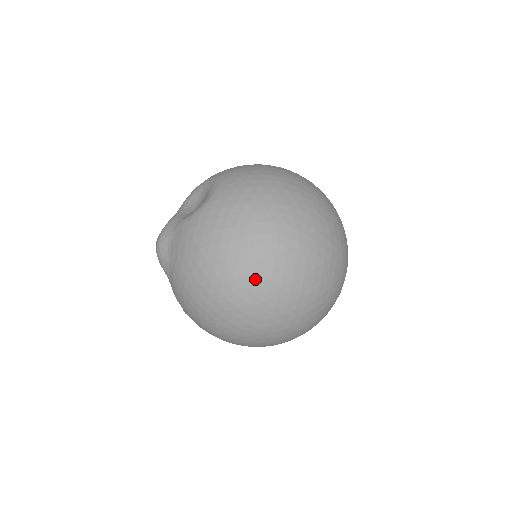
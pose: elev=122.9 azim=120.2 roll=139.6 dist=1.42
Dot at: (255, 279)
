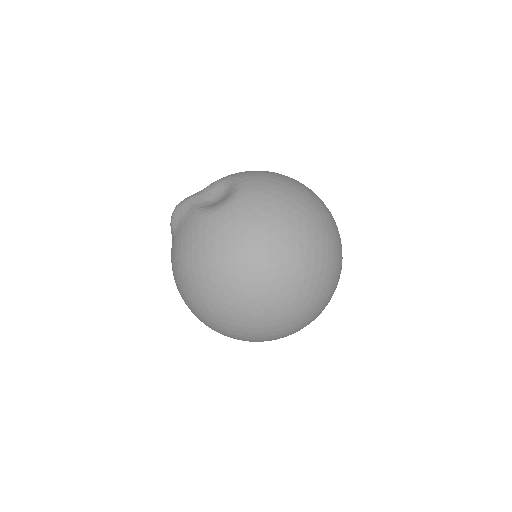
Dot at: (220, 298)
